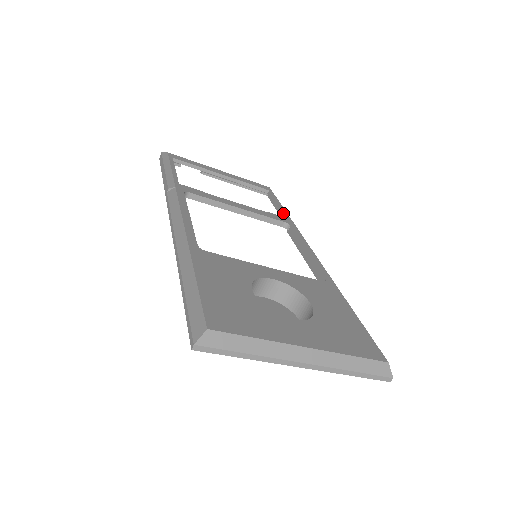
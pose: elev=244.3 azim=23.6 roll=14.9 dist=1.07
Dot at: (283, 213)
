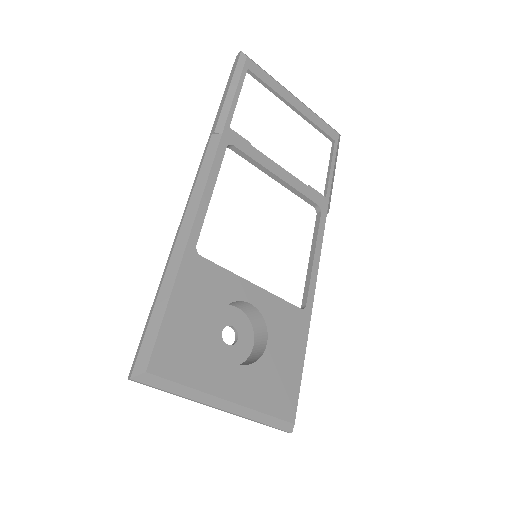
Dot at: (327, 186)
